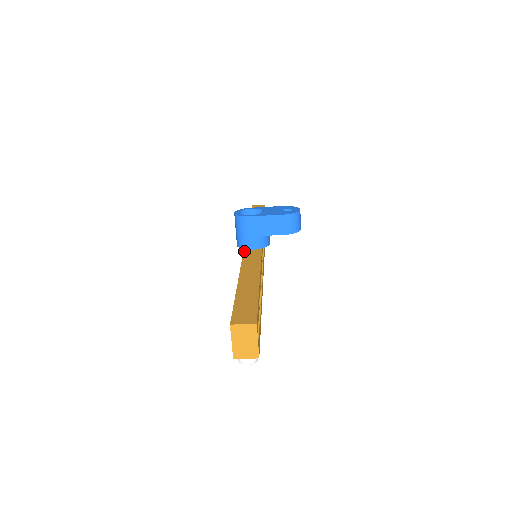
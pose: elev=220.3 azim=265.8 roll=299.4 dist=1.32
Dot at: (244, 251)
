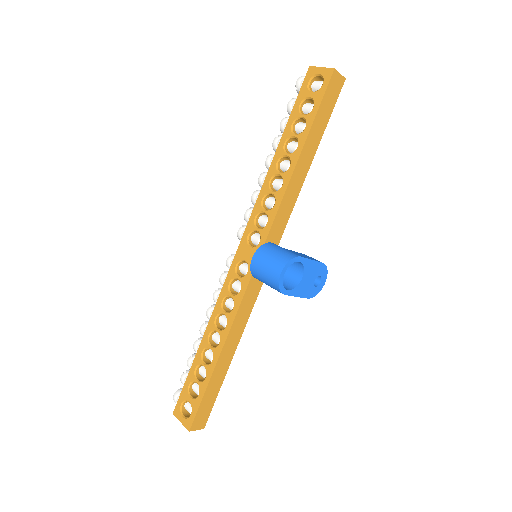
Dot at: (250, 283)
